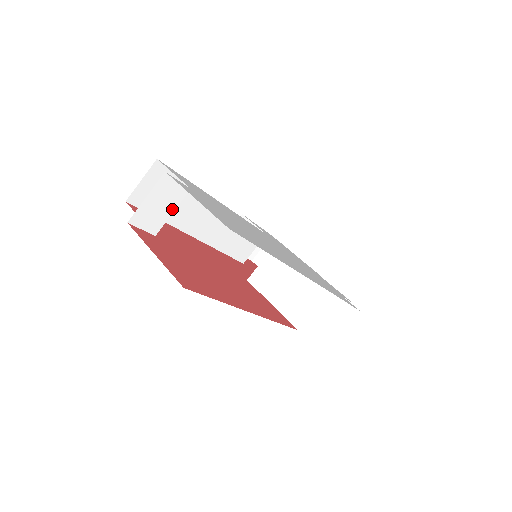
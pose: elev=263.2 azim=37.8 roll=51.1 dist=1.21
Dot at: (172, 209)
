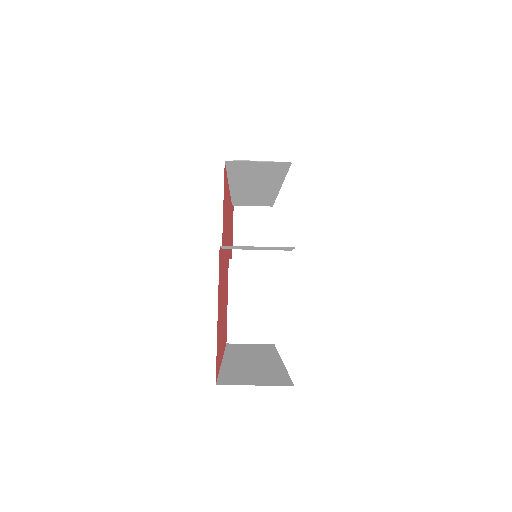
Dot at: (260, 249)
